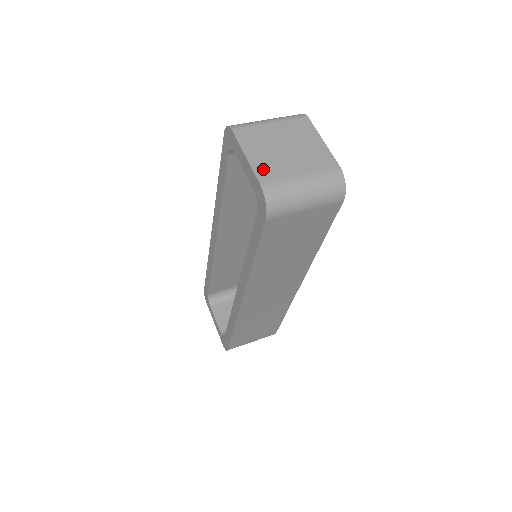
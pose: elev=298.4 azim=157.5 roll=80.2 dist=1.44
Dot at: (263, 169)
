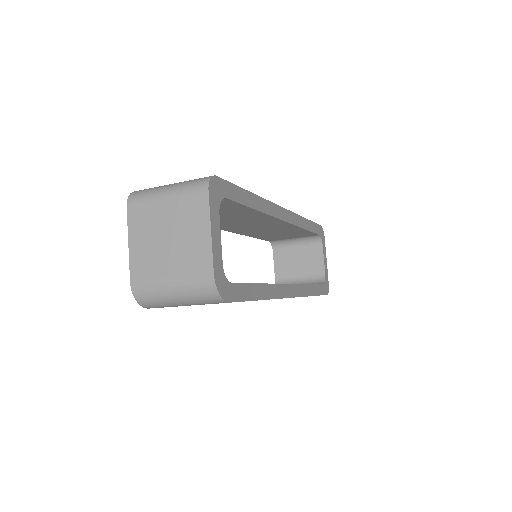
Dot at: (138, 264)
